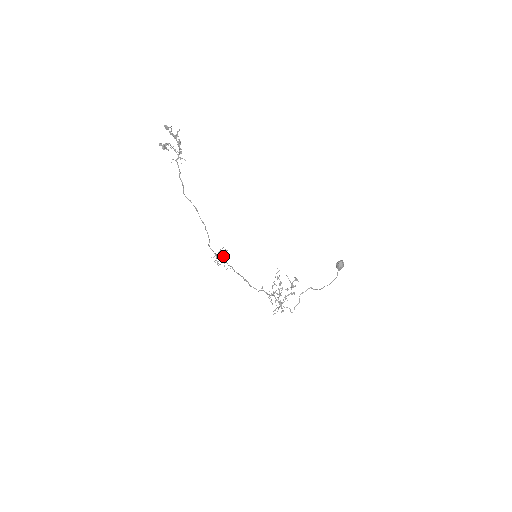
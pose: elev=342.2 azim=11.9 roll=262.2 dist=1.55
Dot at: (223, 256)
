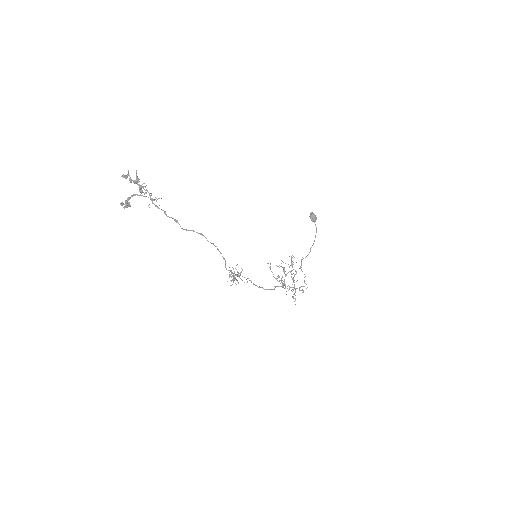
Dot at: occluded
